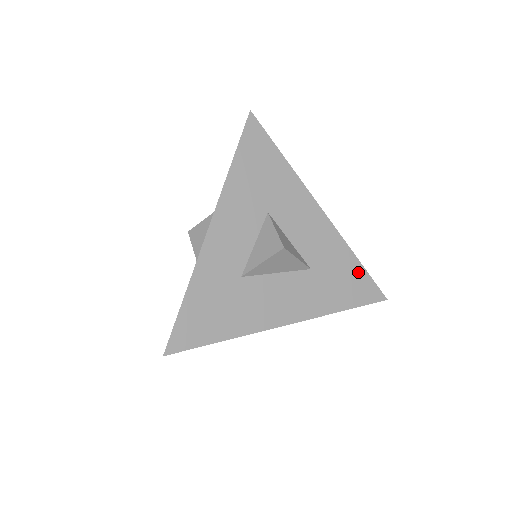
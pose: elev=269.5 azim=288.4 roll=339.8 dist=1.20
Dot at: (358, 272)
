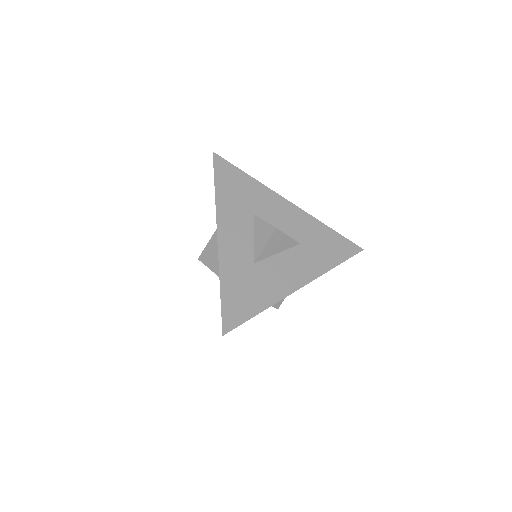
Dot at: (334, 236)
